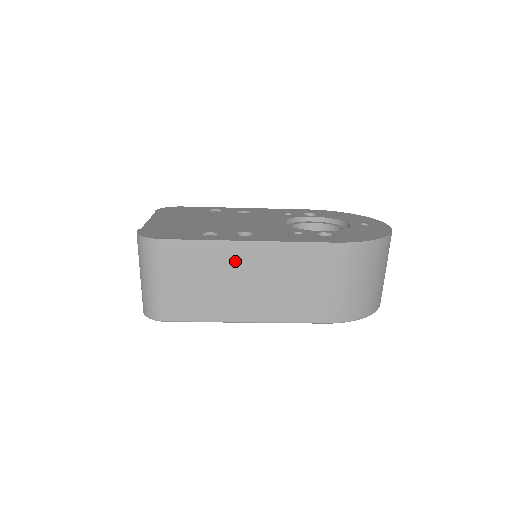
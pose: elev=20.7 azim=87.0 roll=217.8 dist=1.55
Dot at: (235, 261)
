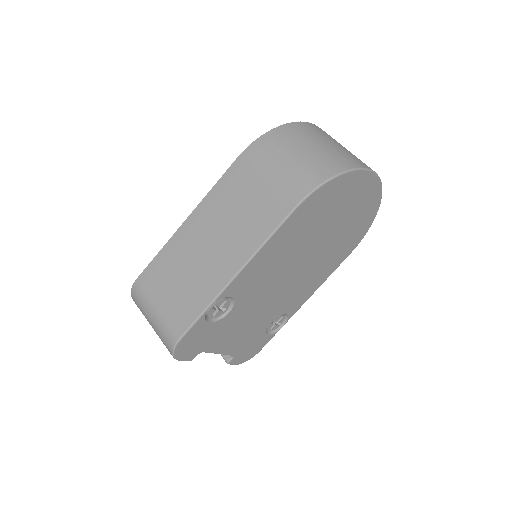
Dot at: (188, 242)
